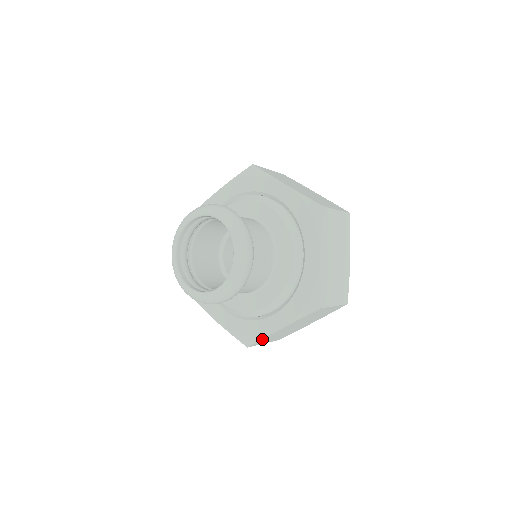
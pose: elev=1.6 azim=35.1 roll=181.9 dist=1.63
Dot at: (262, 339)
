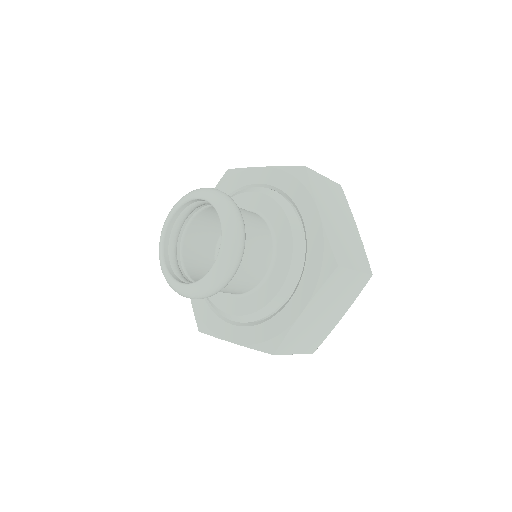
Dot at: (286, 335)
